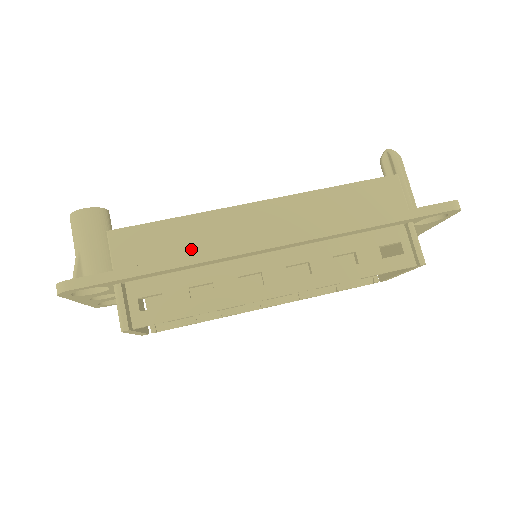
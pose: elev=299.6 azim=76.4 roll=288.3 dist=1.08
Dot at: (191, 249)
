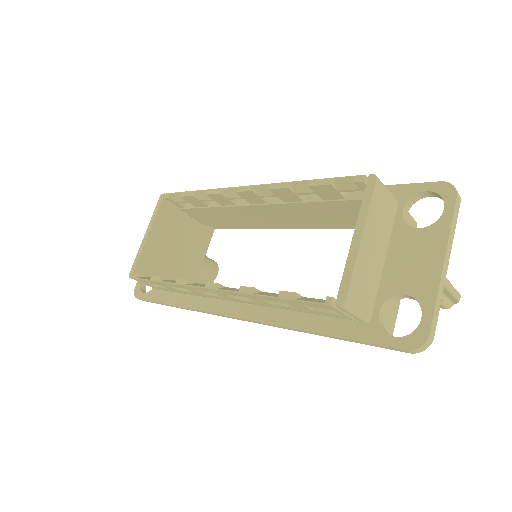
Dot at: occluded
